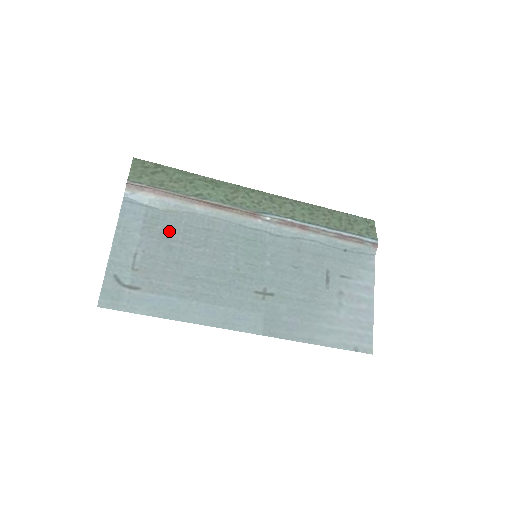
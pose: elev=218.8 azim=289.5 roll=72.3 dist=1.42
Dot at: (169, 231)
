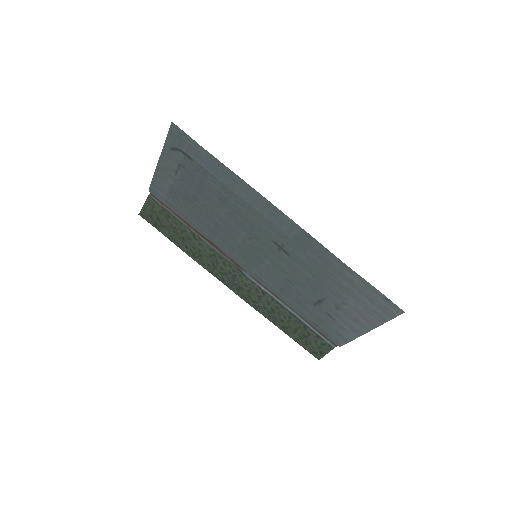
Dot at: (188, 205)
